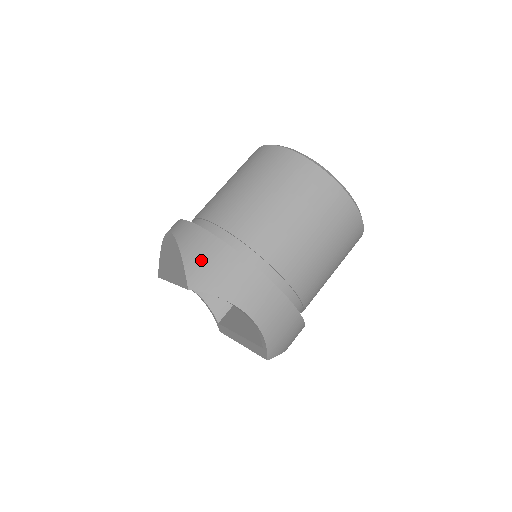
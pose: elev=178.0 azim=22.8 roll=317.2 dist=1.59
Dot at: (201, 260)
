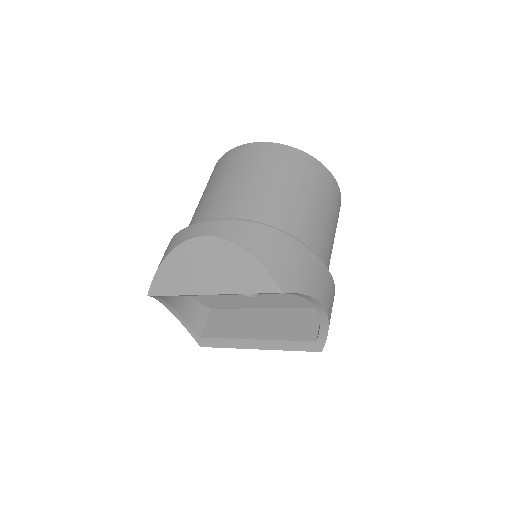
Dot at: (280, 260)
